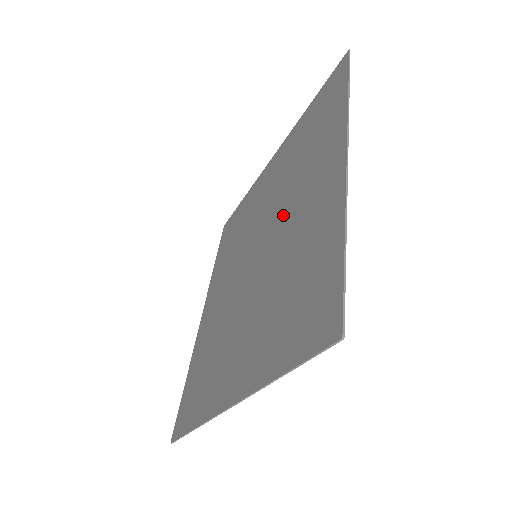
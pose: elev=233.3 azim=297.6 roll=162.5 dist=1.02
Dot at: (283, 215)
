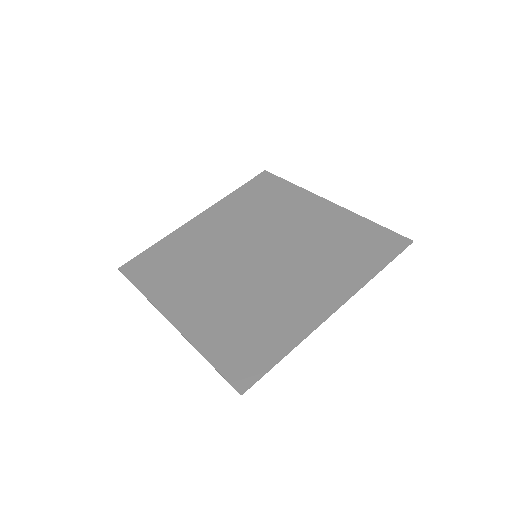
Dot at: (278, 231)
